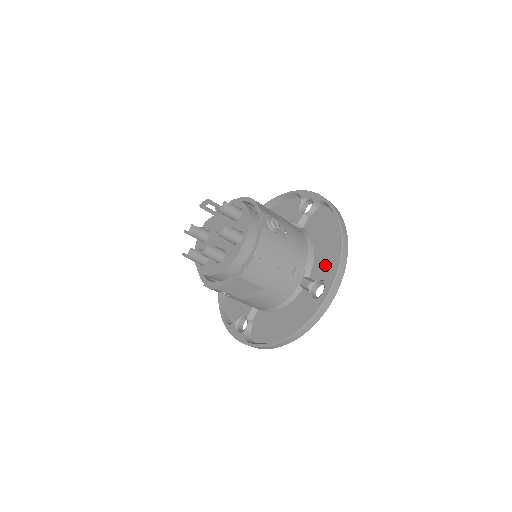
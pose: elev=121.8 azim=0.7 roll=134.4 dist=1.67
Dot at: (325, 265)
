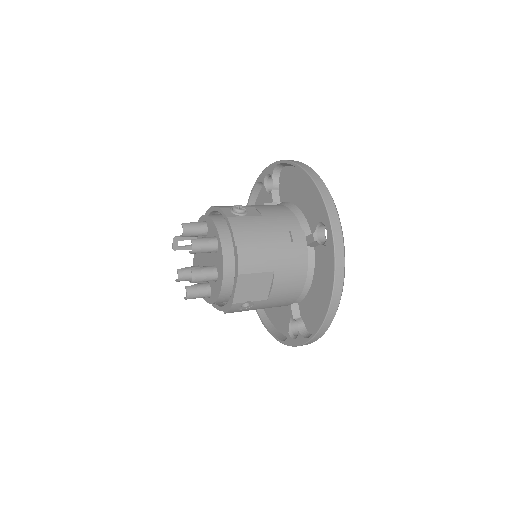
Dot at: (314, 210)
